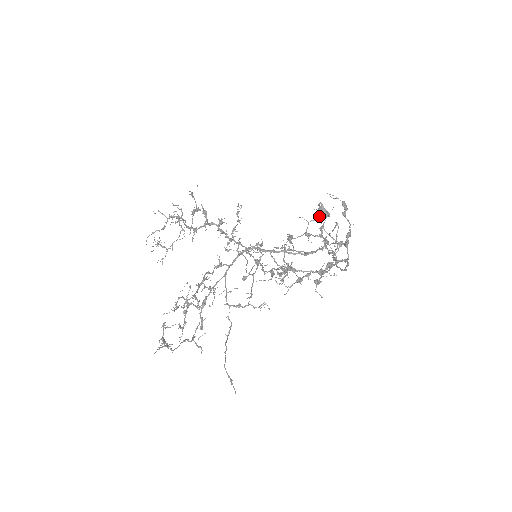
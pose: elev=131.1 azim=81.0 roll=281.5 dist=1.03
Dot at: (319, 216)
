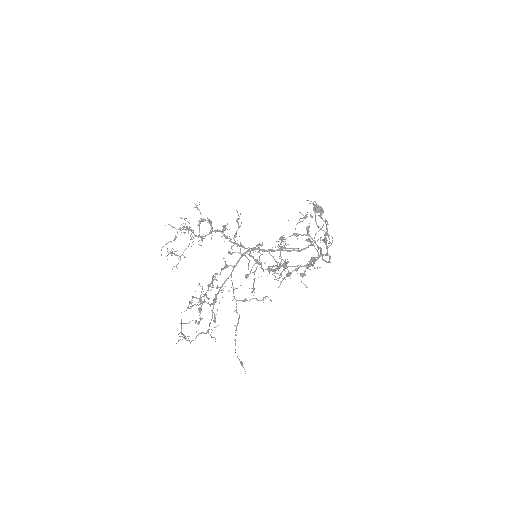
Dot at: (304, 218)
